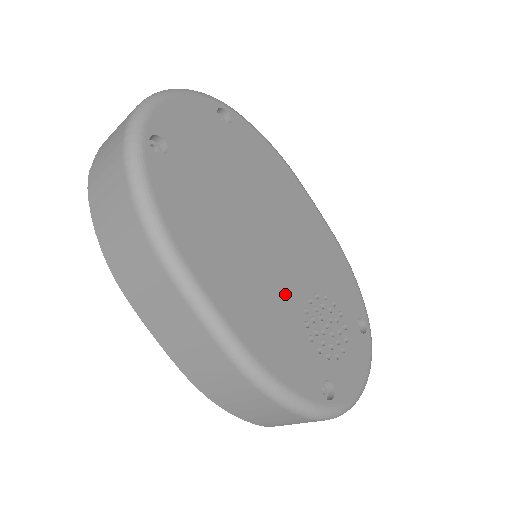
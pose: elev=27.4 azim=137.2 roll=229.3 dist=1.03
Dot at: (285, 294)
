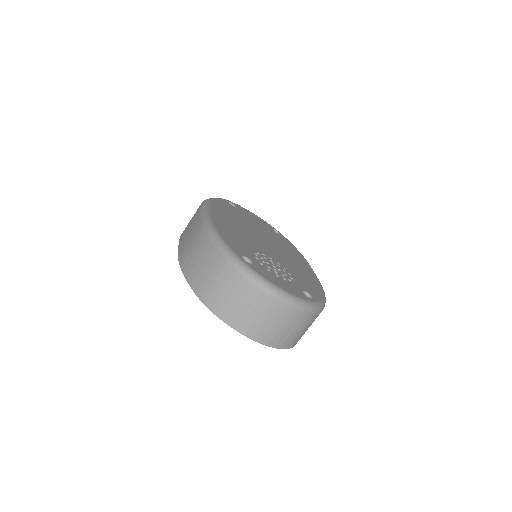
Dot at: (255, 244)
